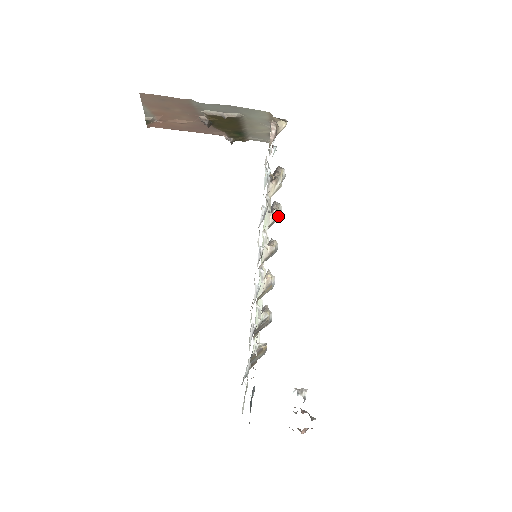
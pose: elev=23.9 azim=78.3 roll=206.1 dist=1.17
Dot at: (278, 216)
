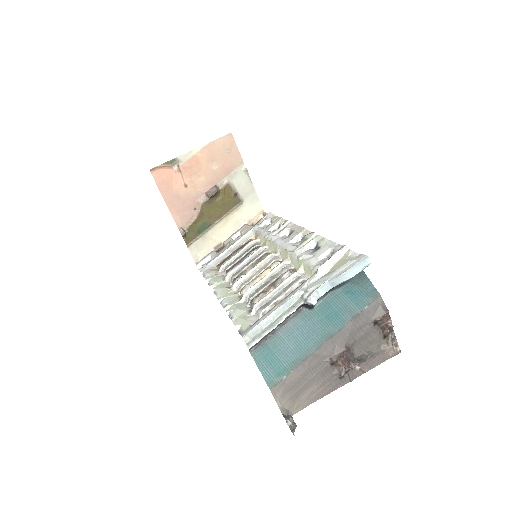
Dot at: occluded
